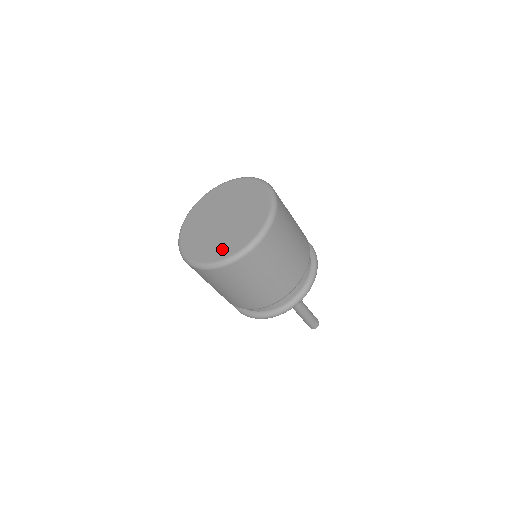
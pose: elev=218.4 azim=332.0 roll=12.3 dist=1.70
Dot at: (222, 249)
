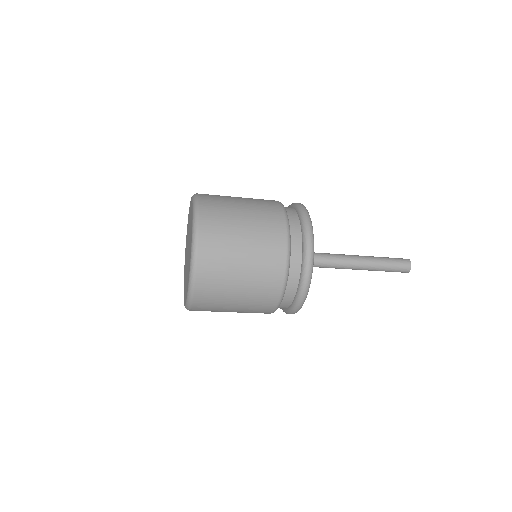
Dot at: occluded
